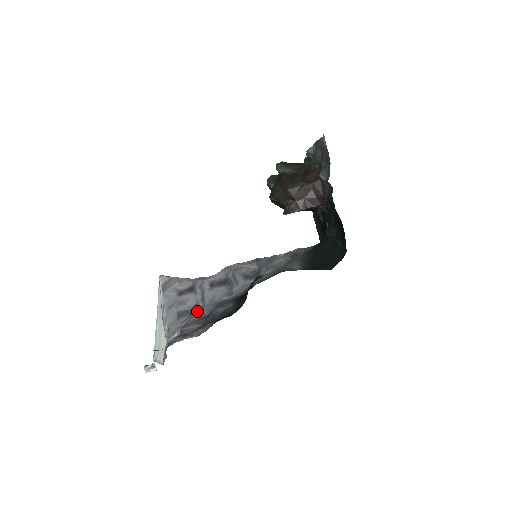
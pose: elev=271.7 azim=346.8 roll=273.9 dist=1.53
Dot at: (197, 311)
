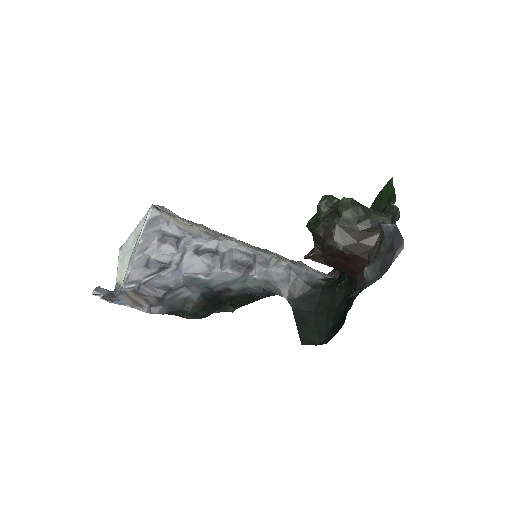
Dot at: (166, 272)
